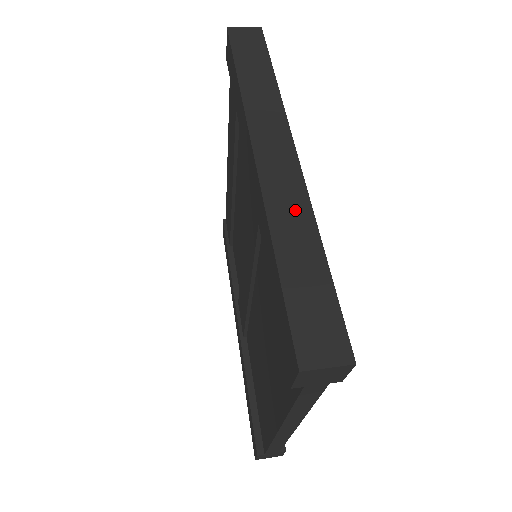
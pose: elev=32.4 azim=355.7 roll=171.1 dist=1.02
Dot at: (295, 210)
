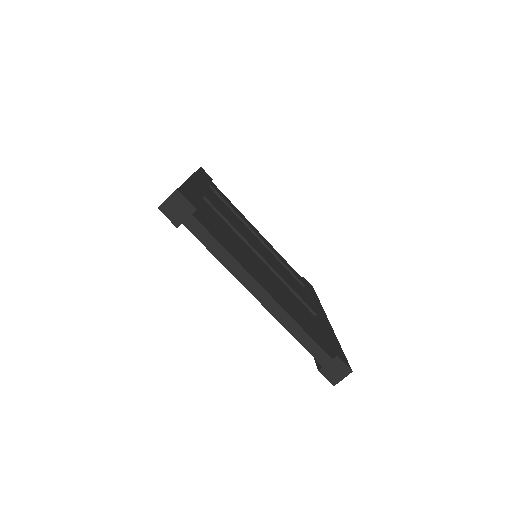
Dot at: occluded
